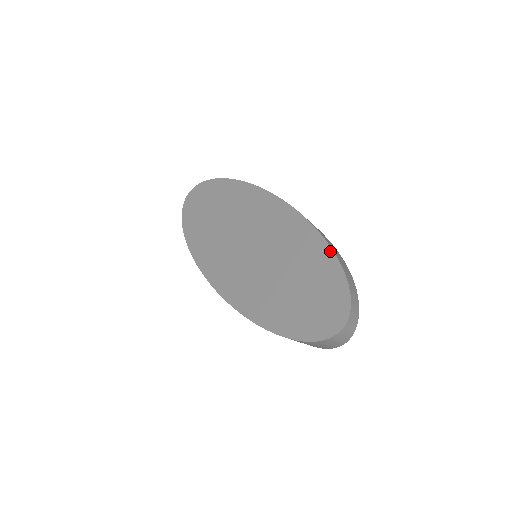
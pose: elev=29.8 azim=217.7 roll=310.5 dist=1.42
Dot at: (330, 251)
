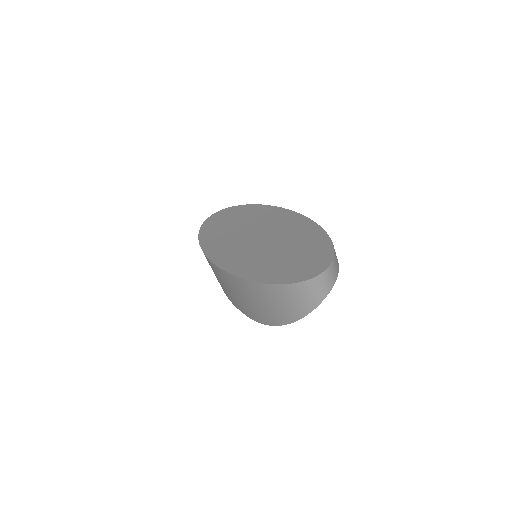
Dot at: (324, 233)
